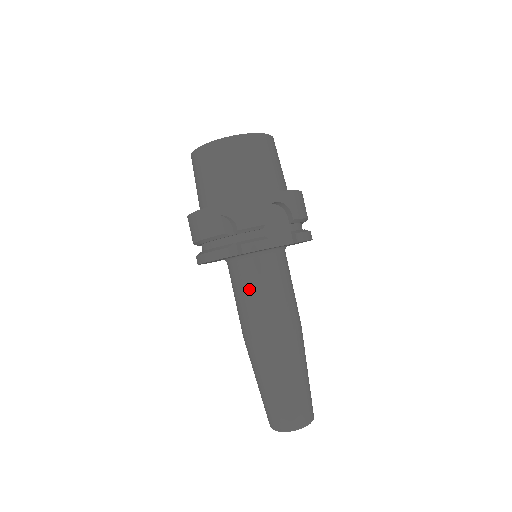
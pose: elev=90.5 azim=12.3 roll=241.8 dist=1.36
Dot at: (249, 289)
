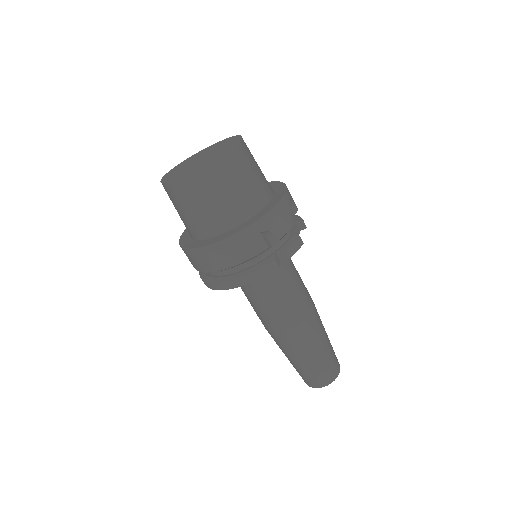
Dot at: (280, 288)
